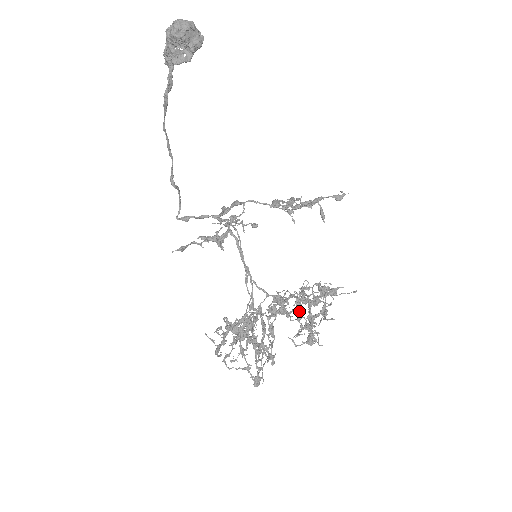
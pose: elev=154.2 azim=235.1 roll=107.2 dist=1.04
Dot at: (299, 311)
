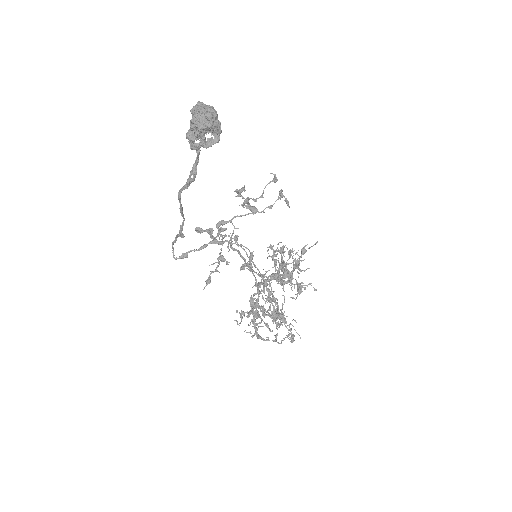
Dot at: occluded
